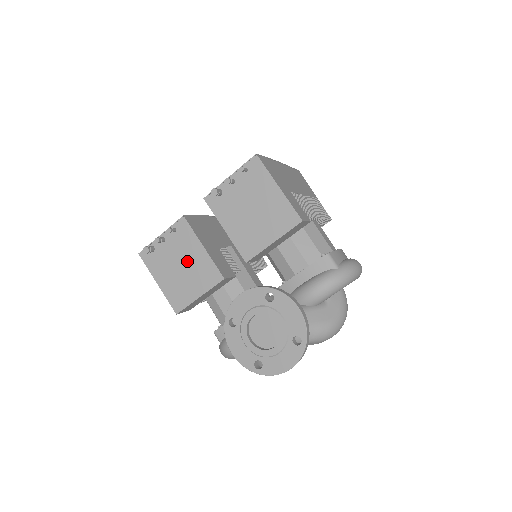
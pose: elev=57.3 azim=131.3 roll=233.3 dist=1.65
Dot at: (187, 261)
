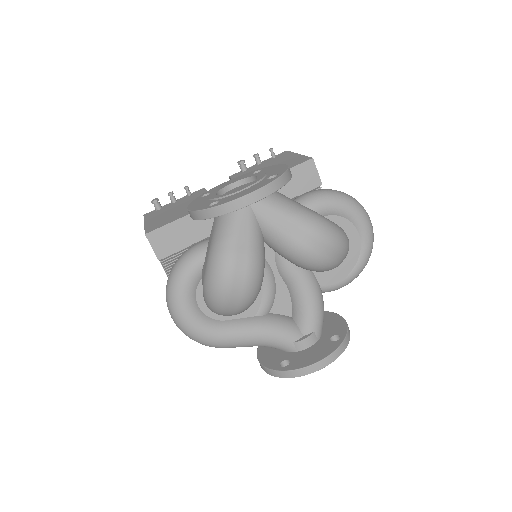
Dot at: (187, 204)
